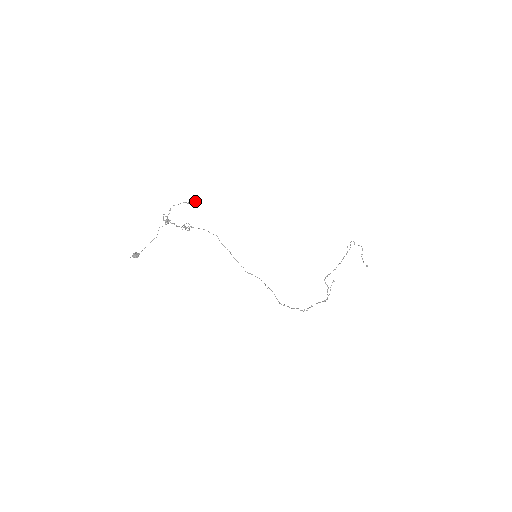
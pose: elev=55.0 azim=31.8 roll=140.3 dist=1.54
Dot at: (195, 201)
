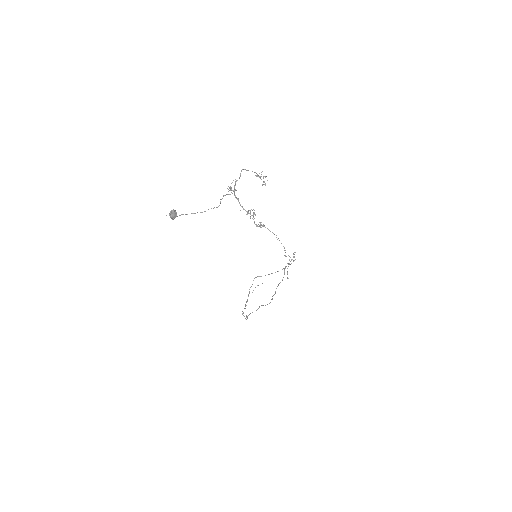
Dot at: occluded
